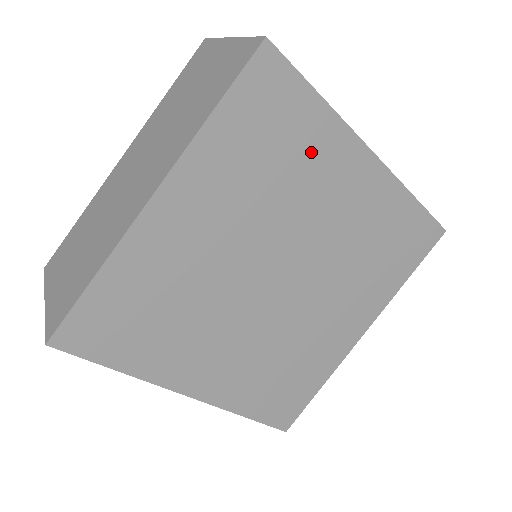
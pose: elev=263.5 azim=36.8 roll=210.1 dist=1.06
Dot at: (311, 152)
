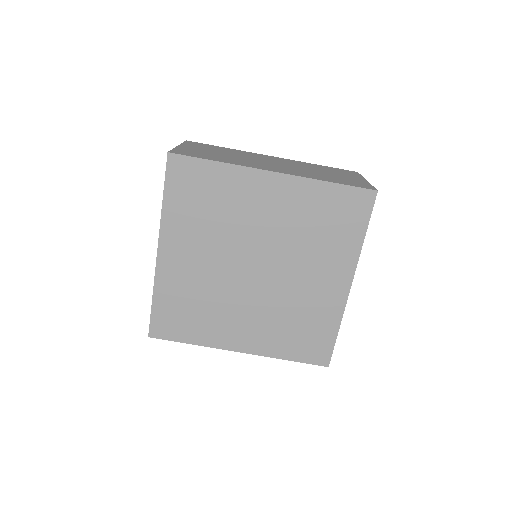
Dot at: (230, 192)
